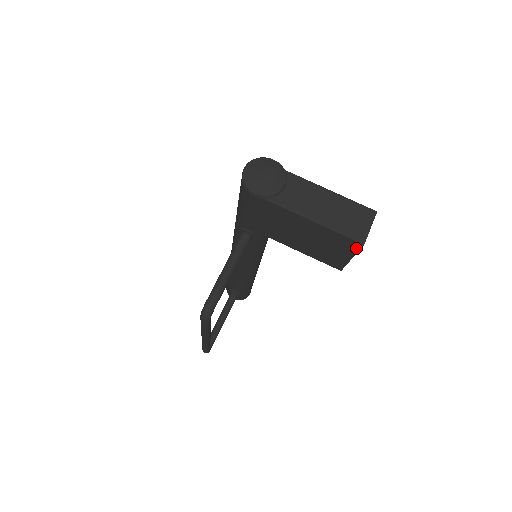
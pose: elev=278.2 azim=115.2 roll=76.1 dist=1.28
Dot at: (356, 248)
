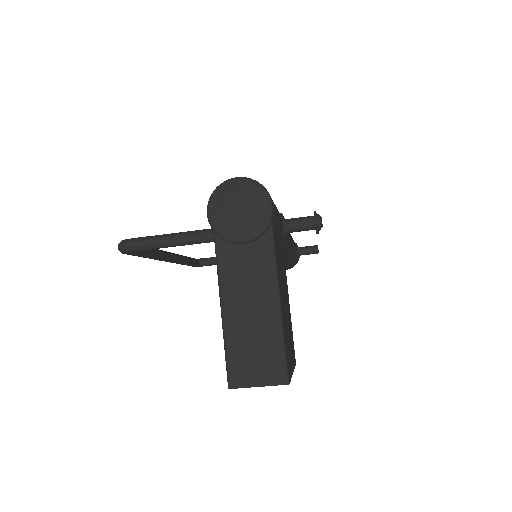
Dot at: occluded
